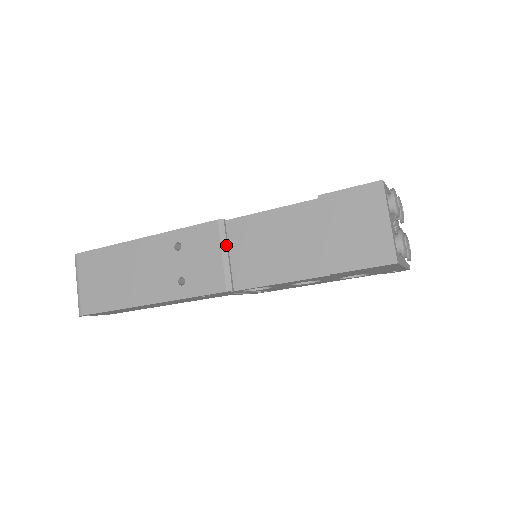
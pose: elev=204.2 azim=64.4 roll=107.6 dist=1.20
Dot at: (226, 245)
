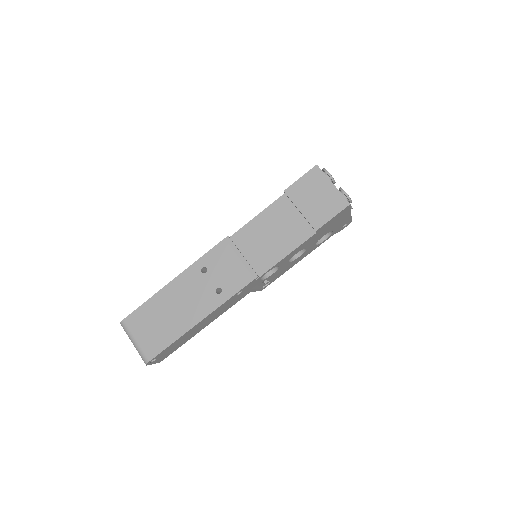
Dot at: (239, 251)
